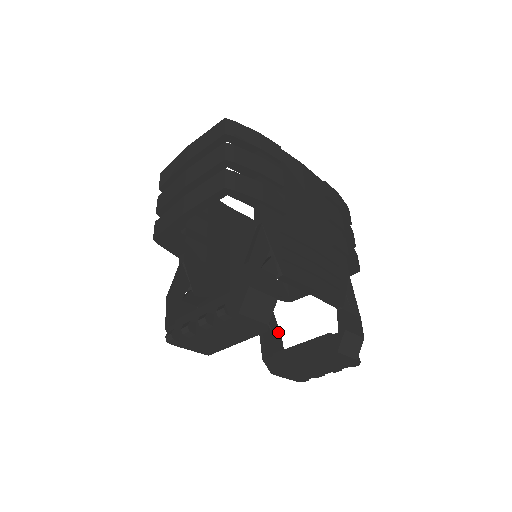
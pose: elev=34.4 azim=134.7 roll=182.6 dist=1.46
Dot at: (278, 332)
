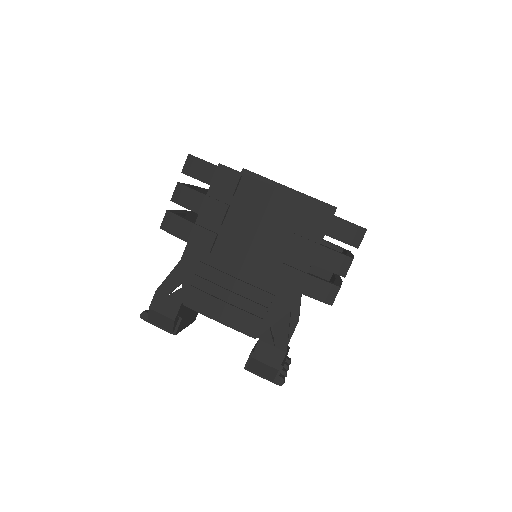
Dot at: (297, 315)
